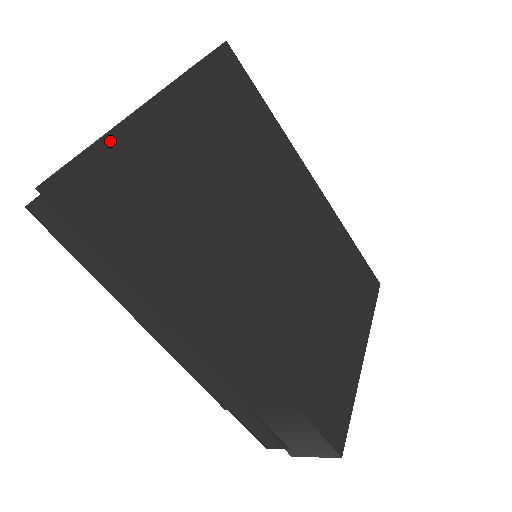
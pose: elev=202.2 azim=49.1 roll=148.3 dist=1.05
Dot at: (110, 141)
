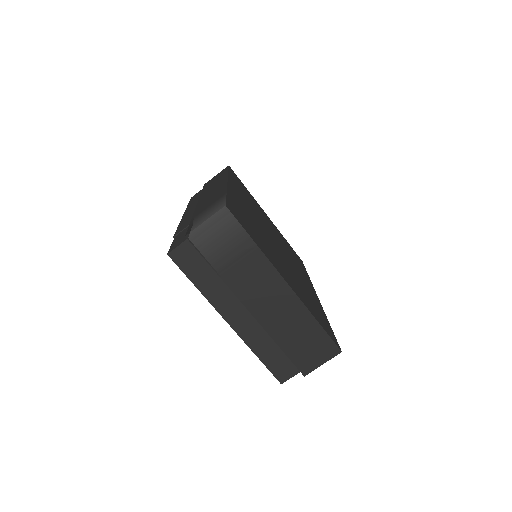
Dot at: (239, 179)
